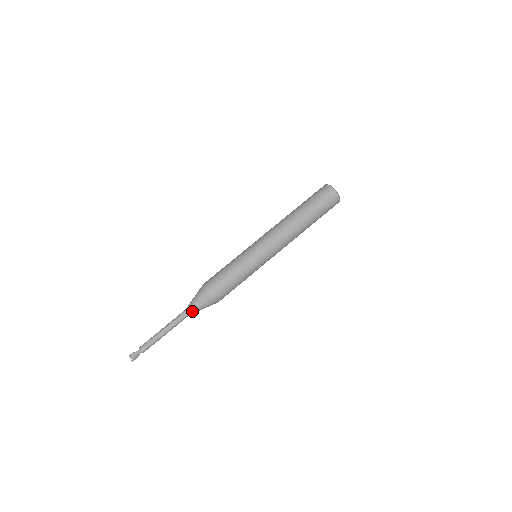
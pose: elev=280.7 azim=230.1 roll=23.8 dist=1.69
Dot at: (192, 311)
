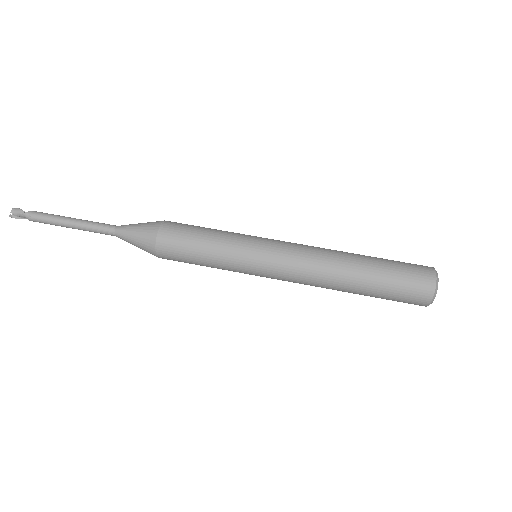
Dot at: (121, 234)
